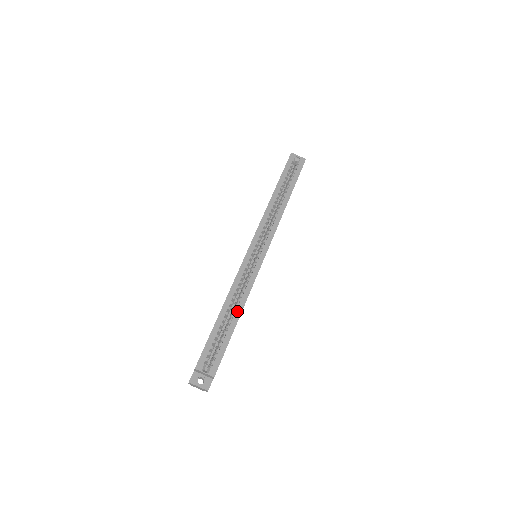
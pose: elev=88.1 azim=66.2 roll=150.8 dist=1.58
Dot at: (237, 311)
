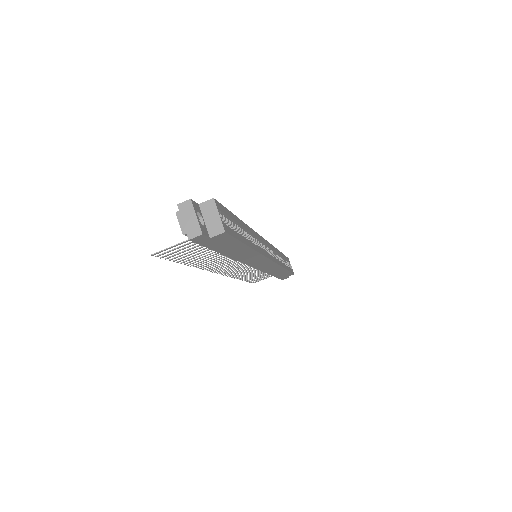
Dot at: (252, 243)
